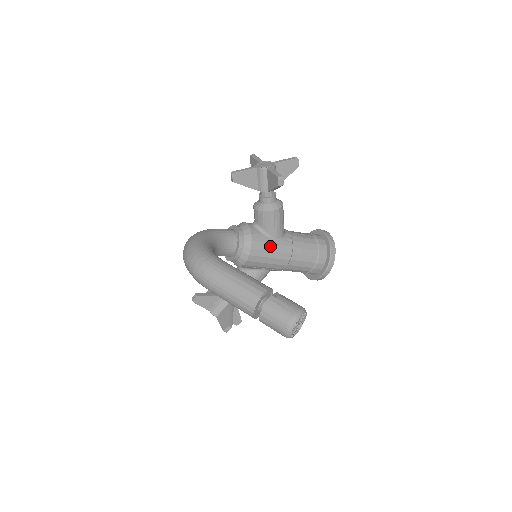
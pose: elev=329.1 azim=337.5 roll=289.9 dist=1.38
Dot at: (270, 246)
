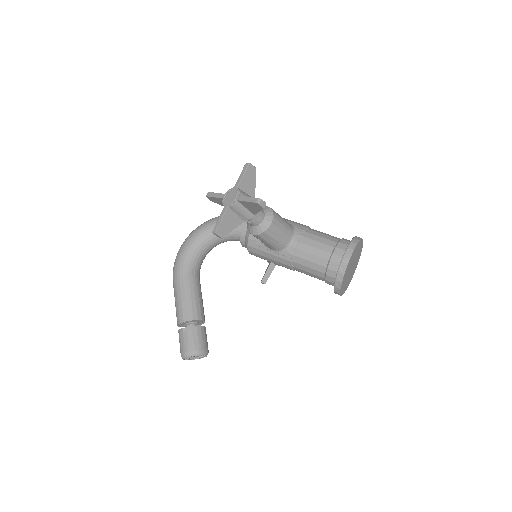
Dot at: (267, 254)
